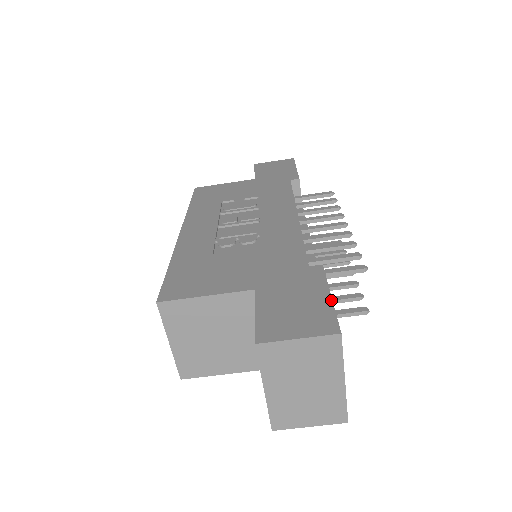
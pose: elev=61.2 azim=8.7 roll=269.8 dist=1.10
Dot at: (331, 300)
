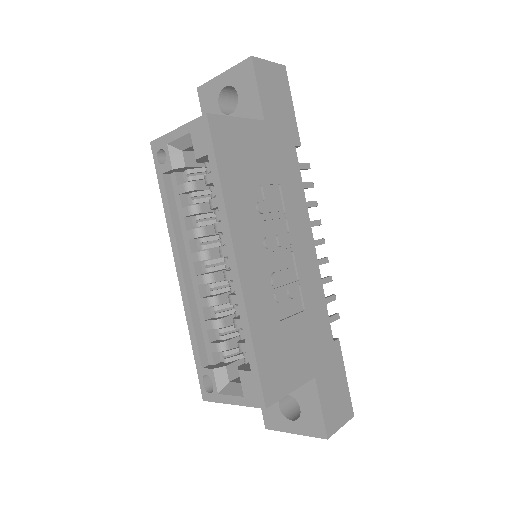
Dot at: occluded
